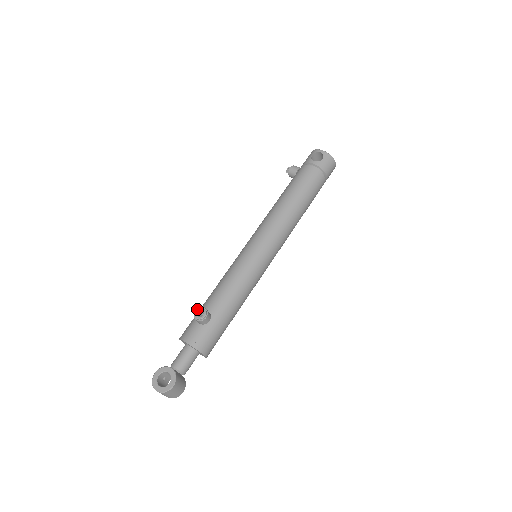
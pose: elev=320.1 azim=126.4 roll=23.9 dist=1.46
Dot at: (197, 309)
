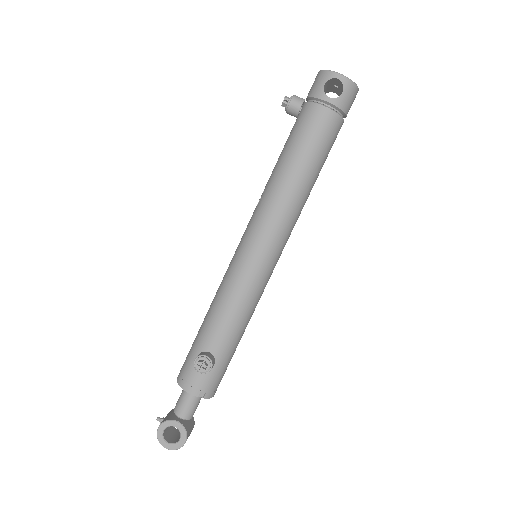
Dot at: (198, 363)
